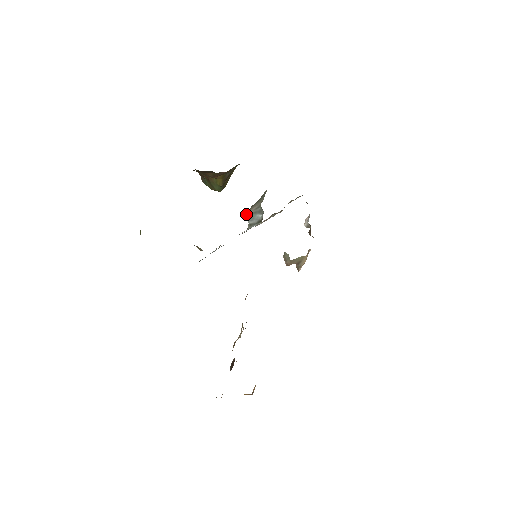
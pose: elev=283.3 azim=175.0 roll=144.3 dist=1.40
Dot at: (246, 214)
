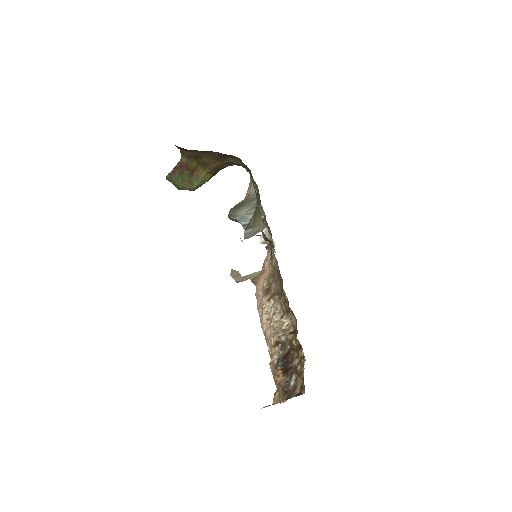
Dot at: (234, 215)
